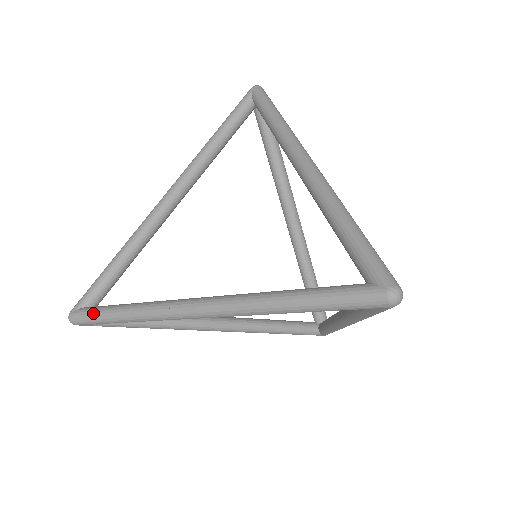
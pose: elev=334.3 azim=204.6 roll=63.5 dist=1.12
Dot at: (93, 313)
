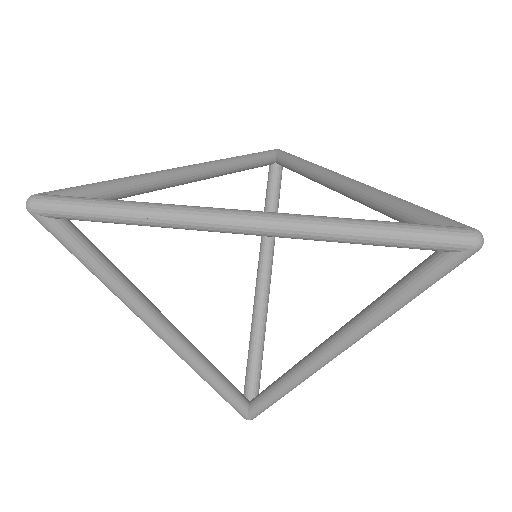
Dot at: (64, 245)
